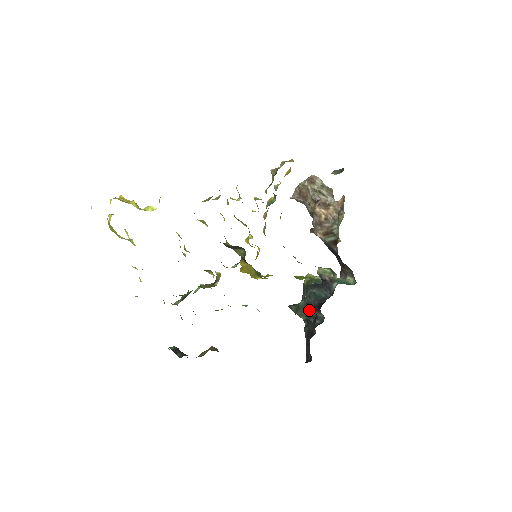
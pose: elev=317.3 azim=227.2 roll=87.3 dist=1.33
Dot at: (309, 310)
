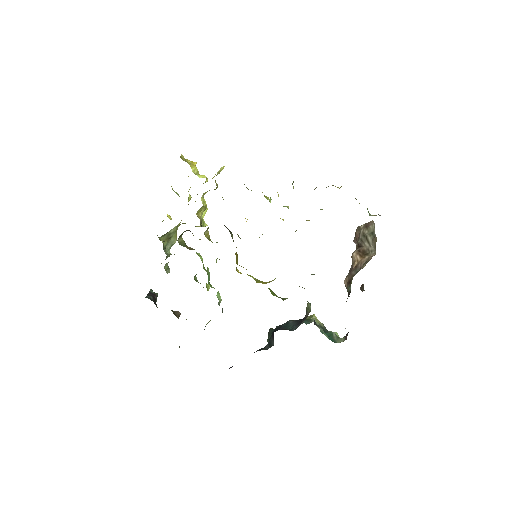
Dot at: occluded
